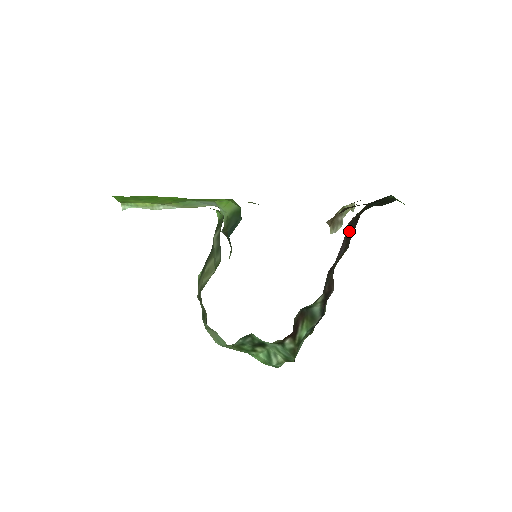
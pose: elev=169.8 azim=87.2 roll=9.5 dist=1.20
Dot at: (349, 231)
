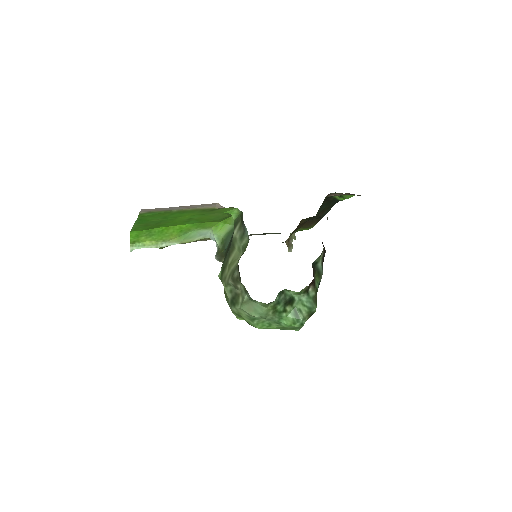
Dot at: occluded
